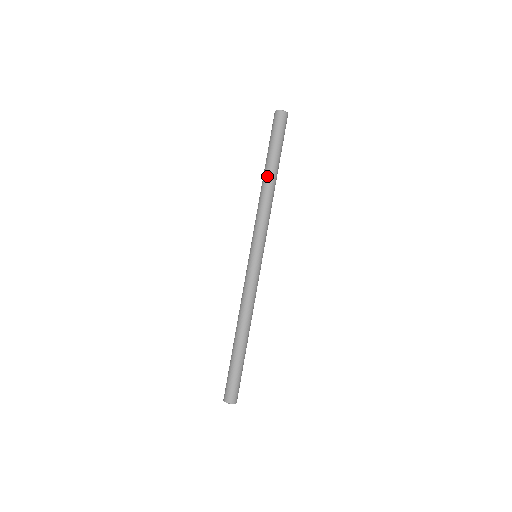
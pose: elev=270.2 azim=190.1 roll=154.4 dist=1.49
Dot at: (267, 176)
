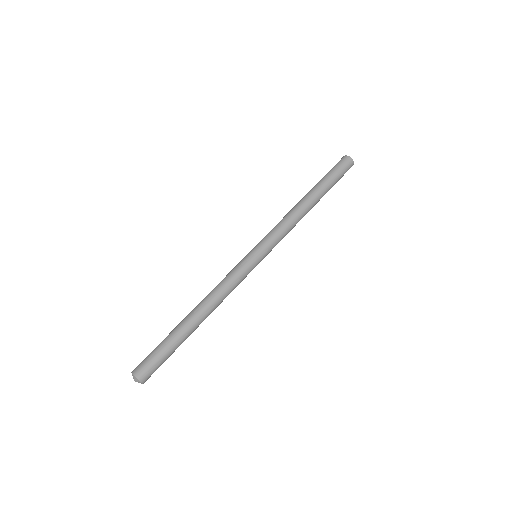
Dot at: (304, 197)
